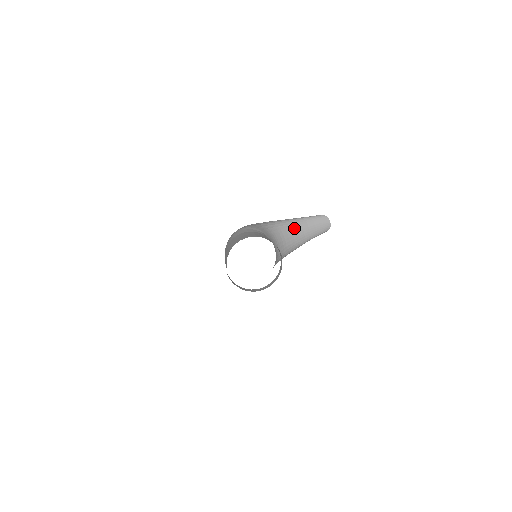
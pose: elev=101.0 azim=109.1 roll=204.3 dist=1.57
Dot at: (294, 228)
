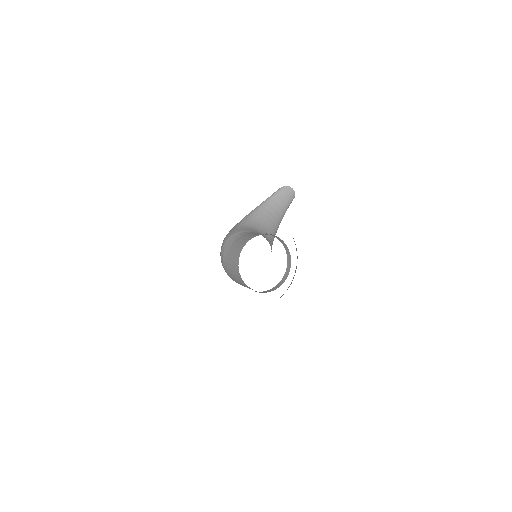
Dot at: (267, 212)
